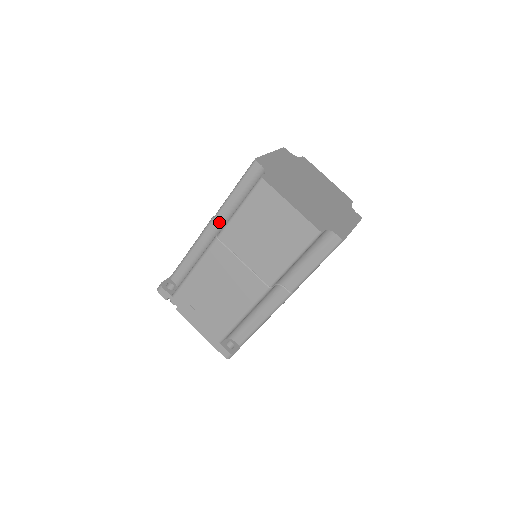
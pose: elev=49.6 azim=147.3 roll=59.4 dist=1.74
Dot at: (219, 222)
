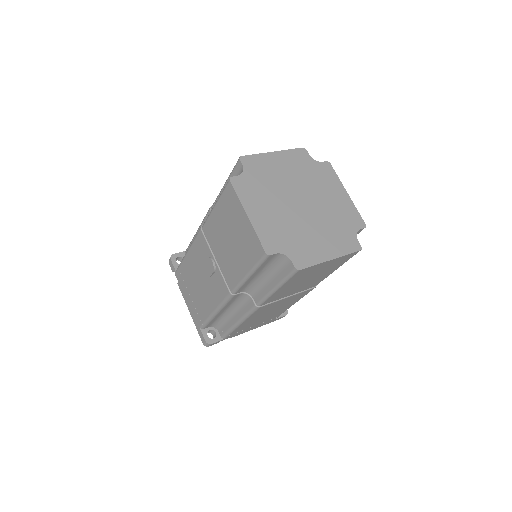
Dot at: (241, 292)
